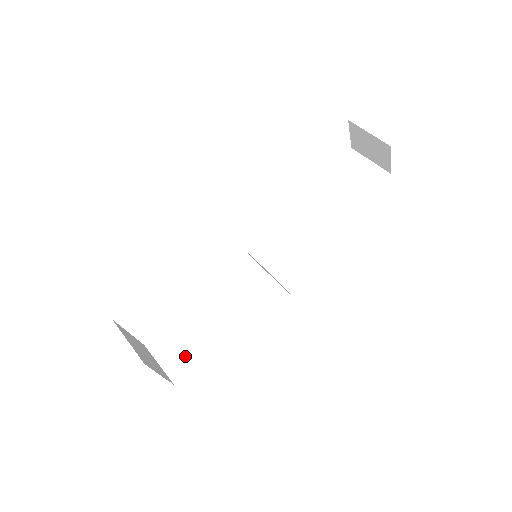
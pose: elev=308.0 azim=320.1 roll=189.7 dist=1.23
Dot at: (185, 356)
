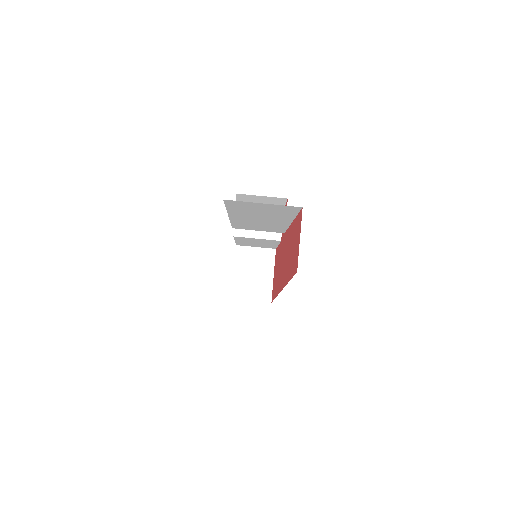
Dot at: (266, 246)
